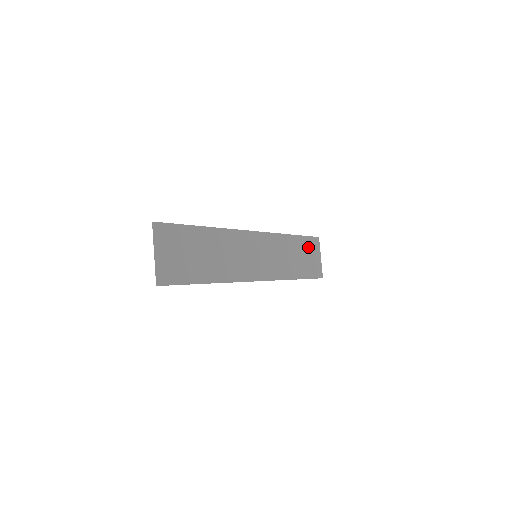
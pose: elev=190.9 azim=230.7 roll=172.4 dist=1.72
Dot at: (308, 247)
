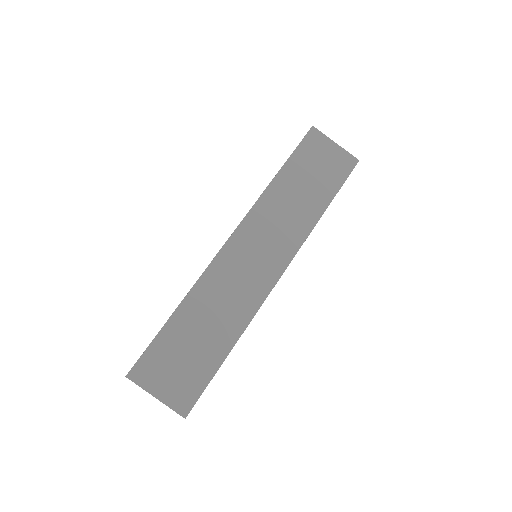
Dot at: (309, 157)
